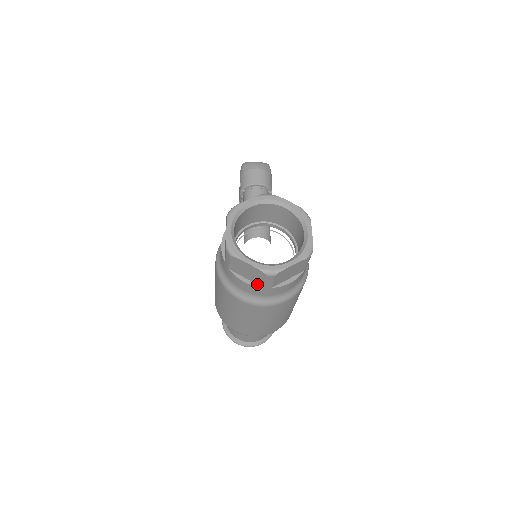
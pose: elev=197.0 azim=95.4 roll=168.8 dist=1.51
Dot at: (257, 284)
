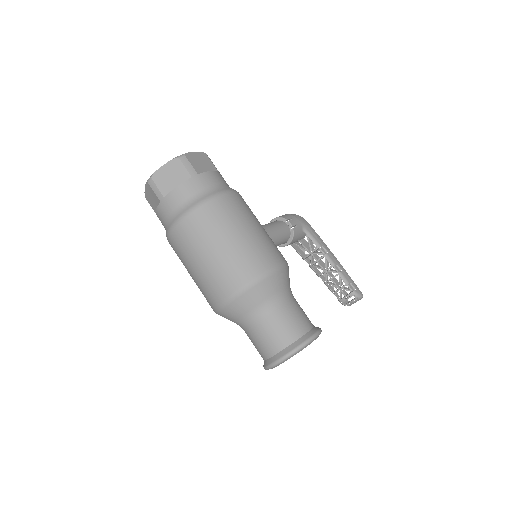
Dot at: (160, 204)
